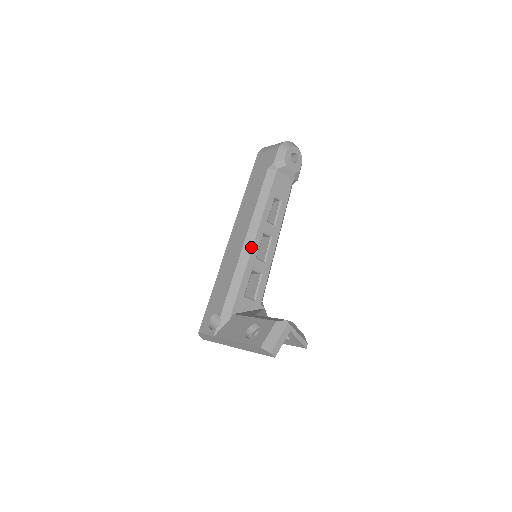
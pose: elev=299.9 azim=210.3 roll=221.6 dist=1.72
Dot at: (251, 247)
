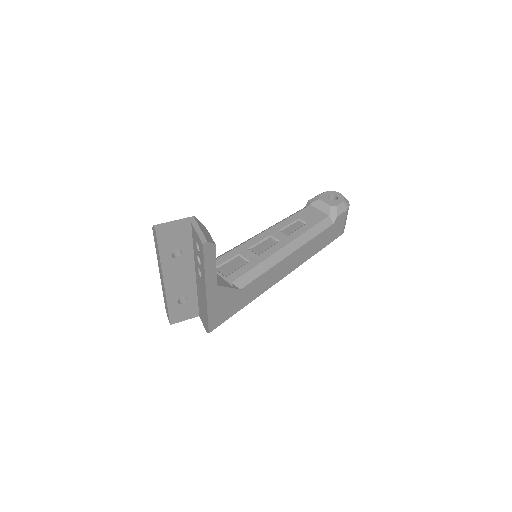
Dot at: (248, 240)
